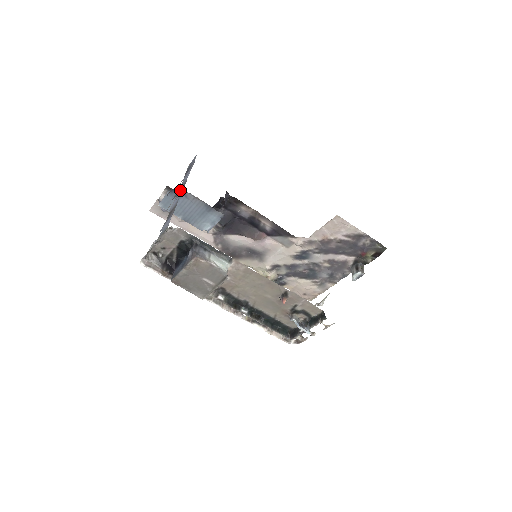
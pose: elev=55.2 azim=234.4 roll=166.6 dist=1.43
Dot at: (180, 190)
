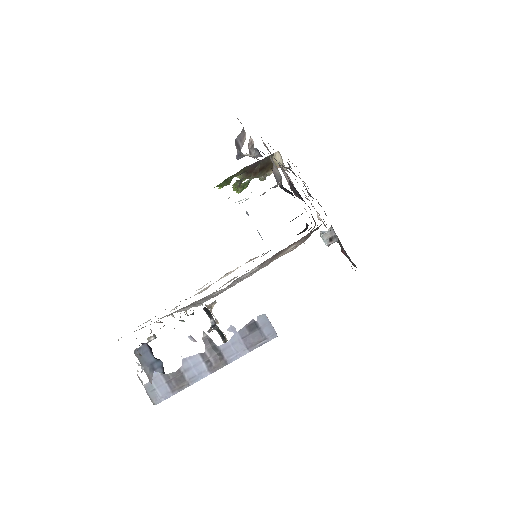
Dot at: (215, 350)
